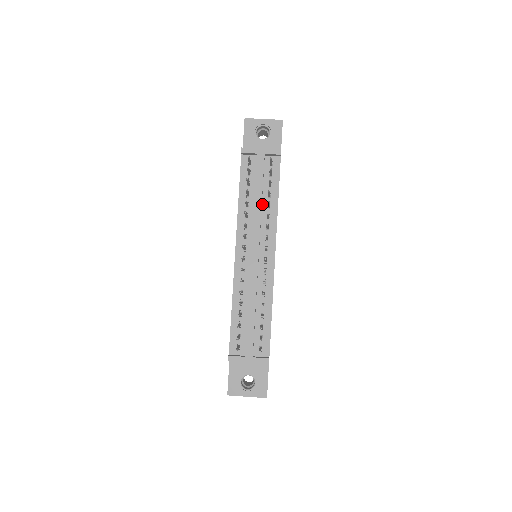
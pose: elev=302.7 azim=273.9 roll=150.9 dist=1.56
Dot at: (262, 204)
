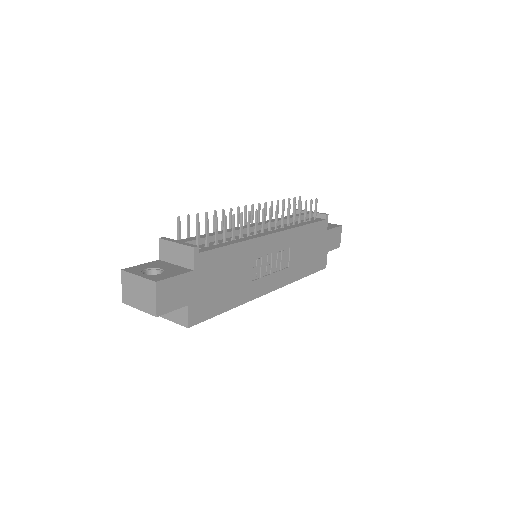
Dot at: occluded
